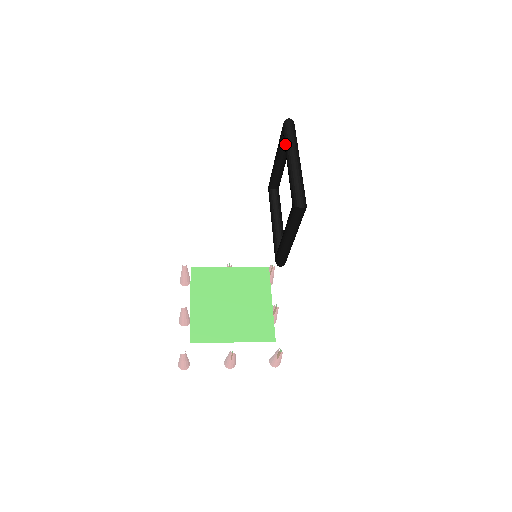
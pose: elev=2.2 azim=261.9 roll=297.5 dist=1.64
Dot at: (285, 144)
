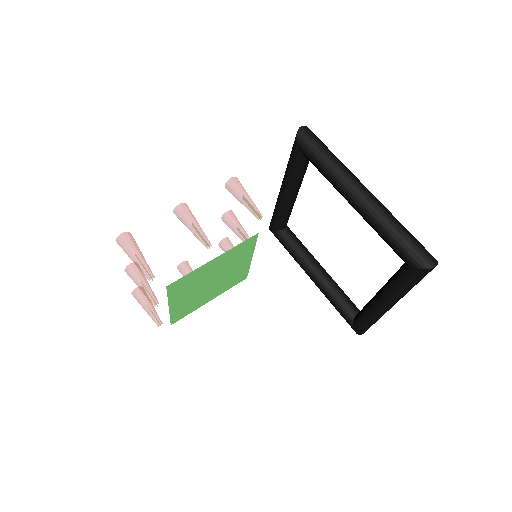
Dot at: (397, 290)
